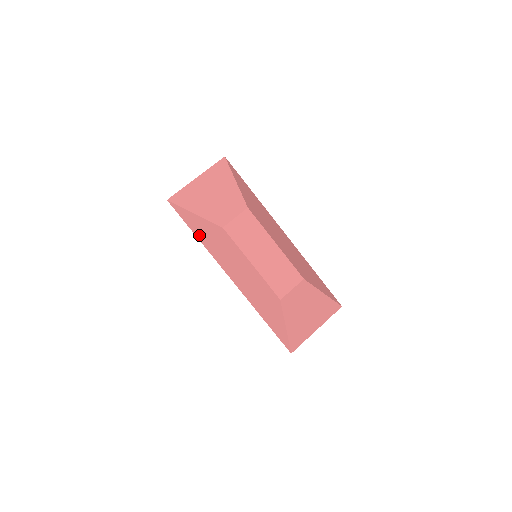
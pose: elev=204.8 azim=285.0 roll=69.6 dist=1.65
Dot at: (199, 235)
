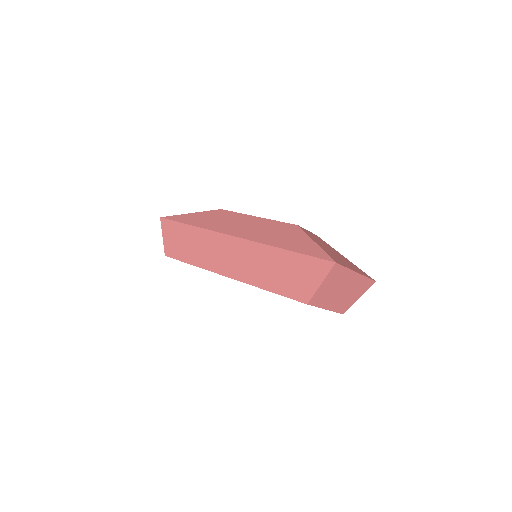
Dot at: (194, 223)
